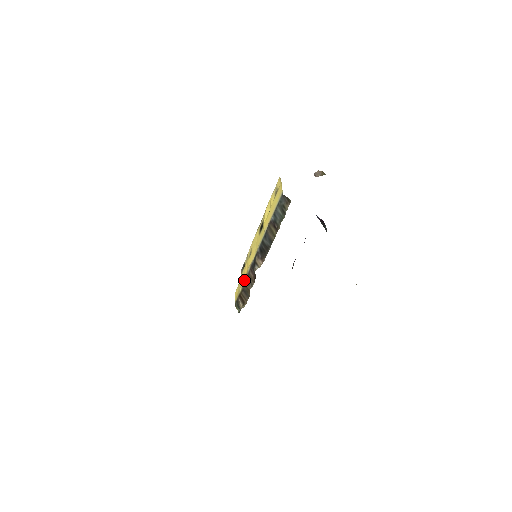
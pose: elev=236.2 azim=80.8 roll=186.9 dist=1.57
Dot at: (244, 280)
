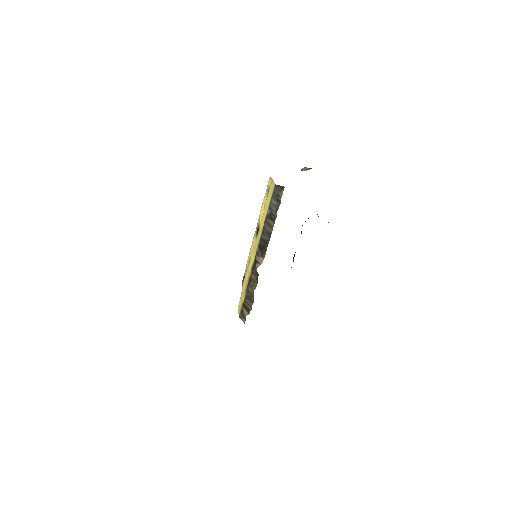
Dot at: (246, 287)
